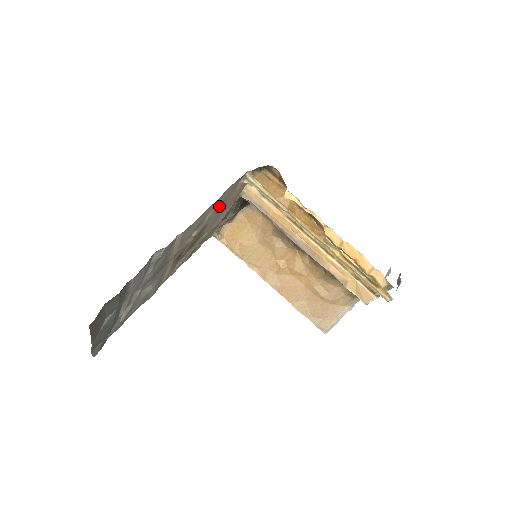
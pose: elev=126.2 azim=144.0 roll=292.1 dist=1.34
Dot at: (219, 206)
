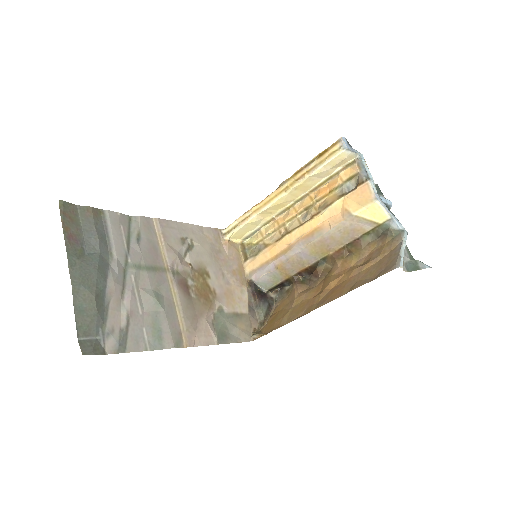
Dot at: (209, 252)
